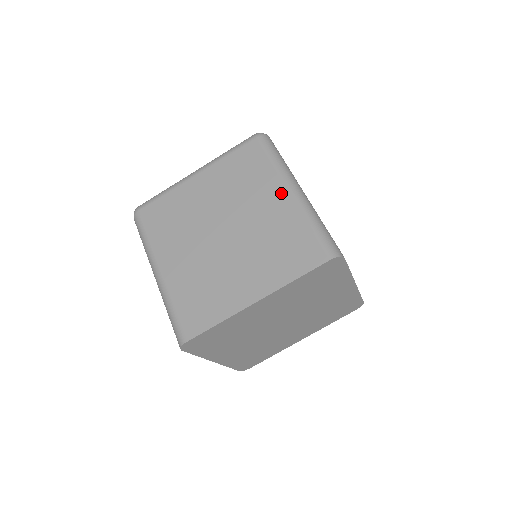
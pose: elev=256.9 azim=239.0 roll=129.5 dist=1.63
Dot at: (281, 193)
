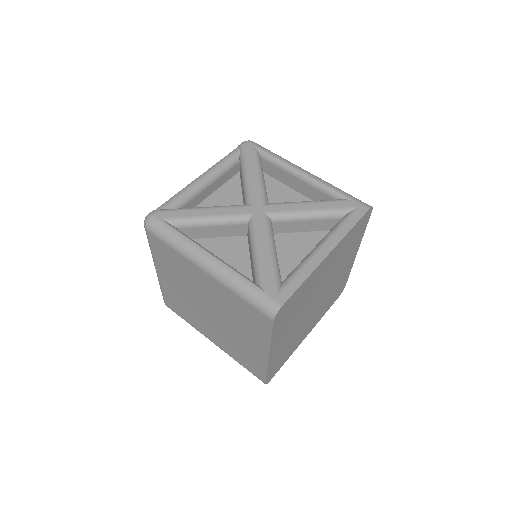
Dot at: (202, 274)
